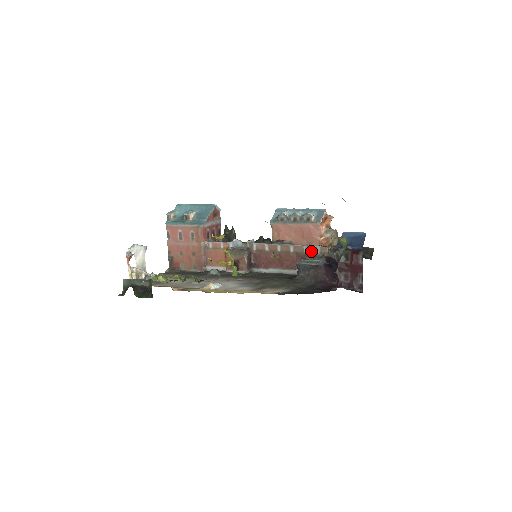
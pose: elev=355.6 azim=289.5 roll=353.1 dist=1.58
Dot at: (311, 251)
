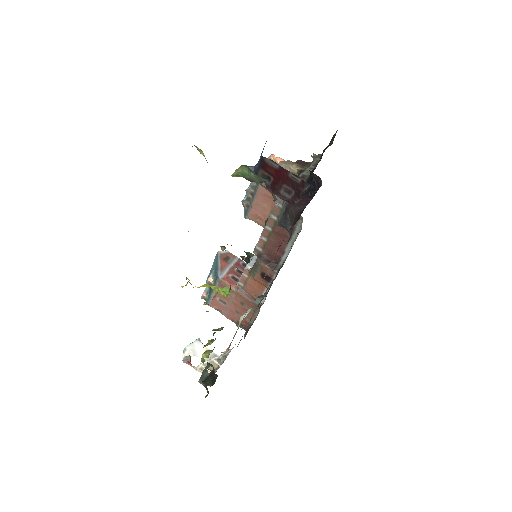
Dot at: (283, 201)
